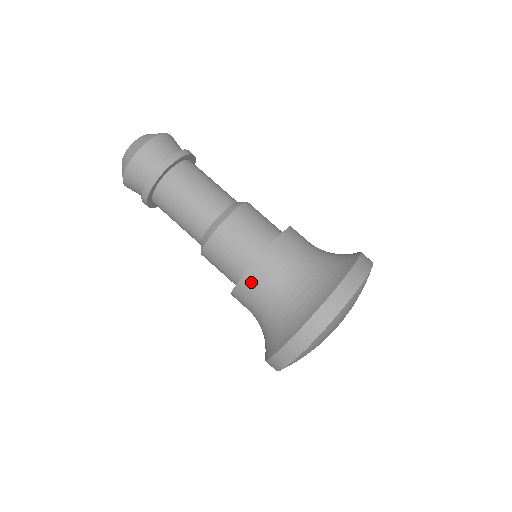
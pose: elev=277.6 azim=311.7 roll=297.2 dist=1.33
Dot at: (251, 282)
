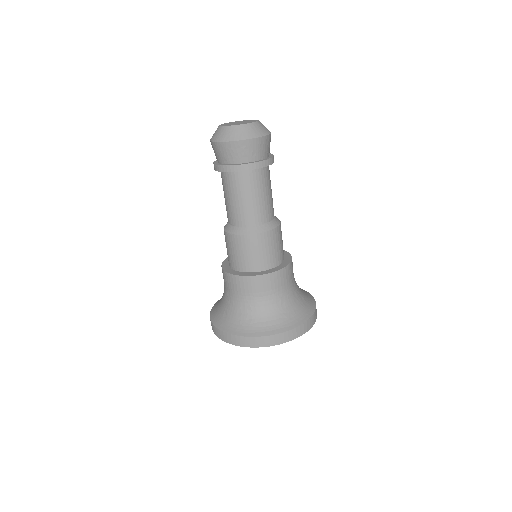
Dot at: (225, 277)
